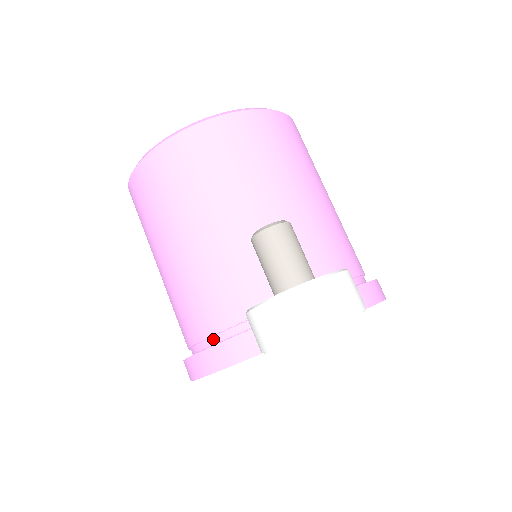
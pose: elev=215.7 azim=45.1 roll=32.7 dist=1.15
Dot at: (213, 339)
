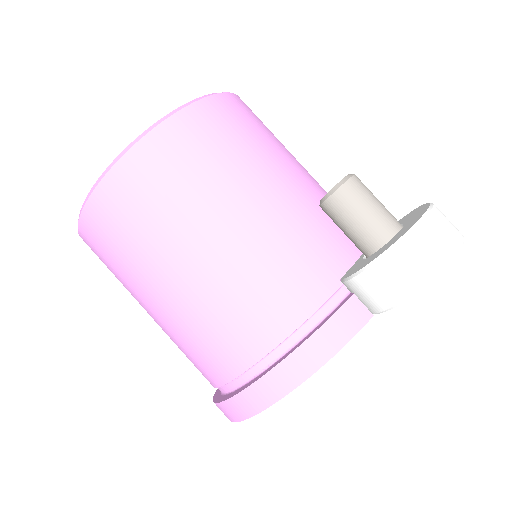
Dot at: (294, 336)
